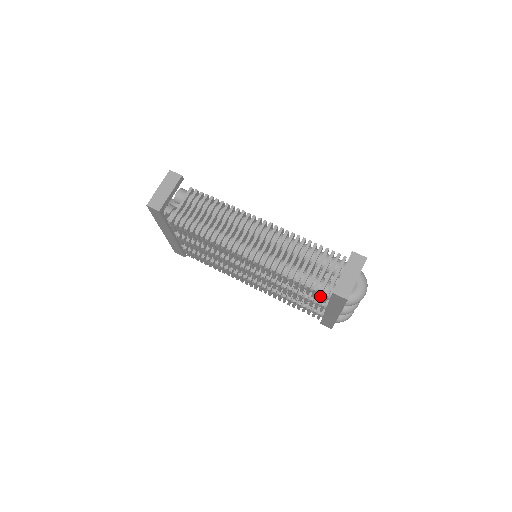
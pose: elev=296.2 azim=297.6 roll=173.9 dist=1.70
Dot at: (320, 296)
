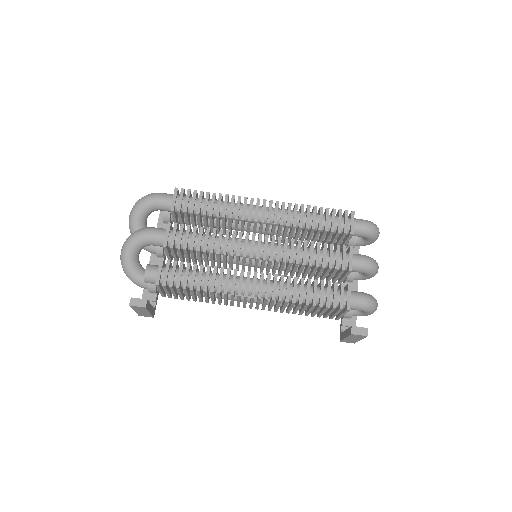
Dot at: occluded
